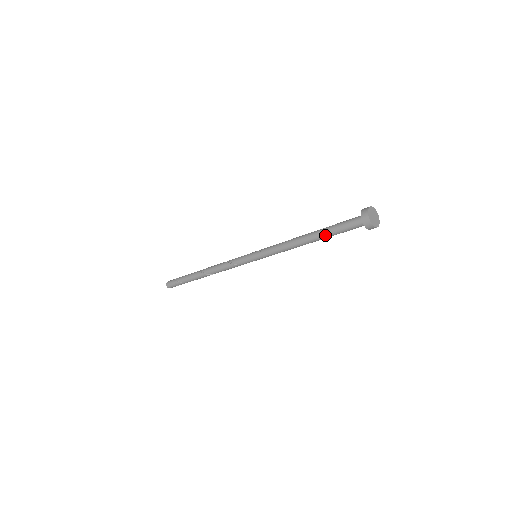
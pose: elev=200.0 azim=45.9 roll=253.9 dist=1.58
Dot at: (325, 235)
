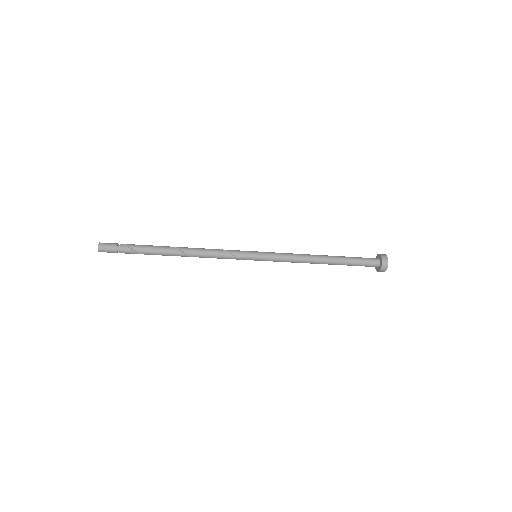
Dot at: (342, 259)
